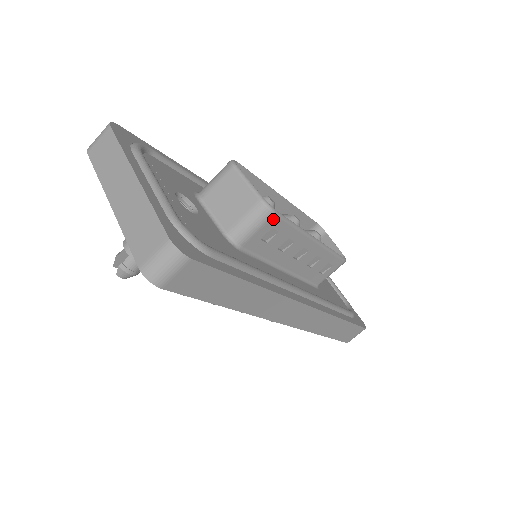
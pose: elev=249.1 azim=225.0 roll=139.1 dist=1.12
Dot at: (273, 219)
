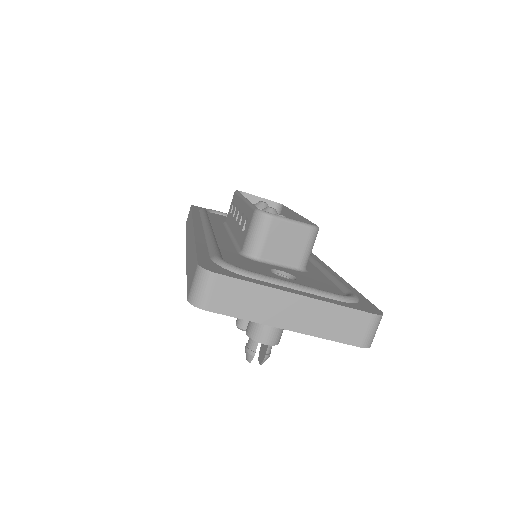
Dot at: occluded
